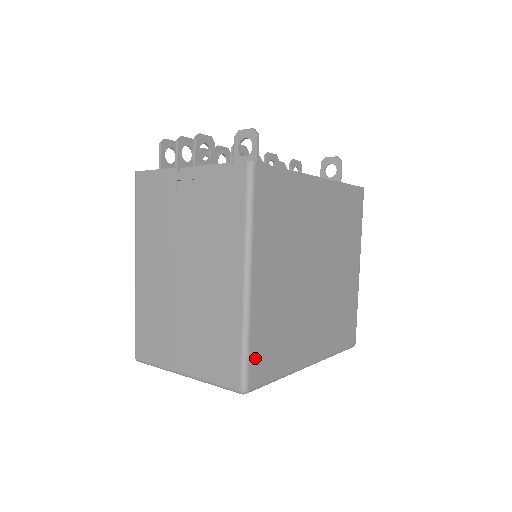
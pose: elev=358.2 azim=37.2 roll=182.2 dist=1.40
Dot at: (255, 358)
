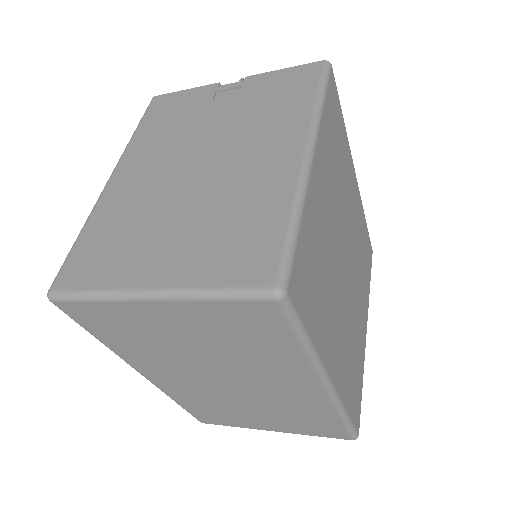
Dot at: (300, 259)
